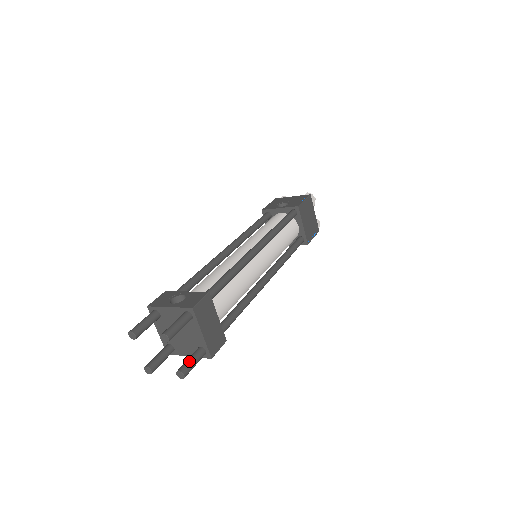
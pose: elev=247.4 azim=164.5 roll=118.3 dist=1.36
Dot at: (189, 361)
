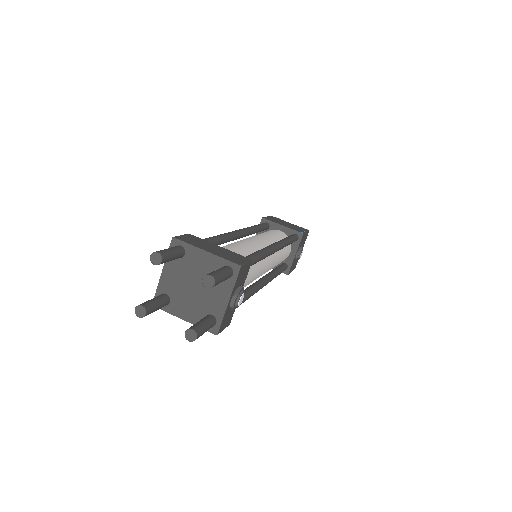
Dot at: occluded
